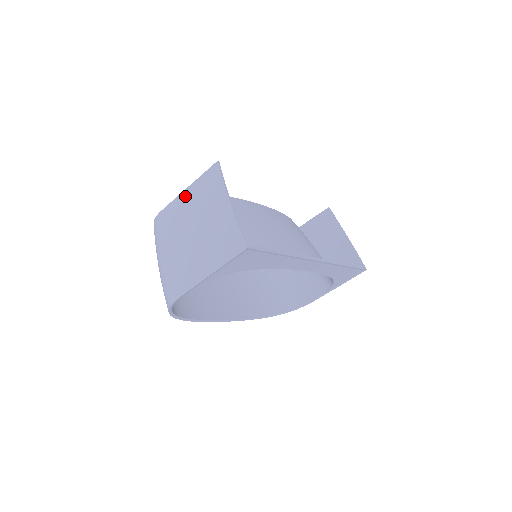
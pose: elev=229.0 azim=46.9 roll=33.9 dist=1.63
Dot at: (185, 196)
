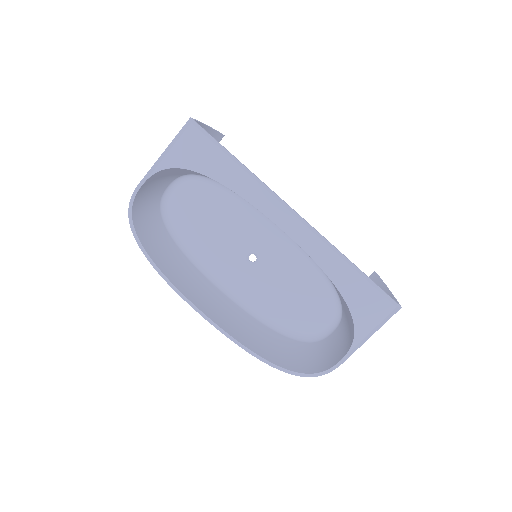
Dot at: occluded
